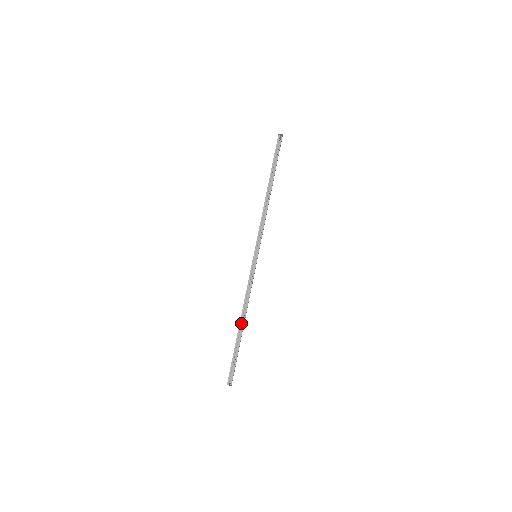
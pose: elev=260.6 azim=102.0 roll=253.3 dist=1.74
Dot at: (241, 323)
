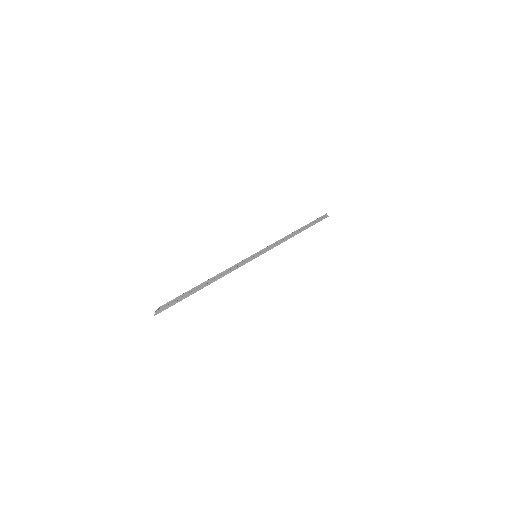
Dot at: occluded
